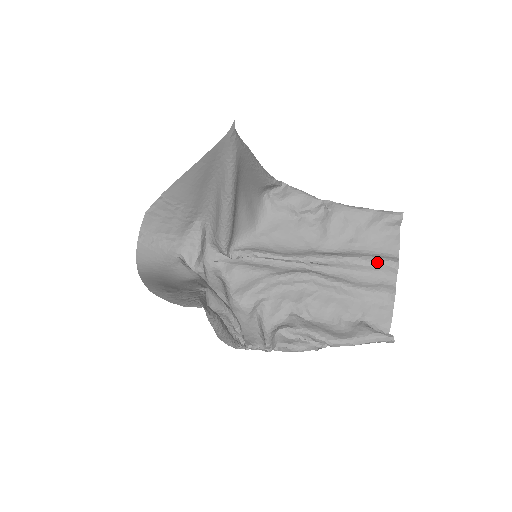
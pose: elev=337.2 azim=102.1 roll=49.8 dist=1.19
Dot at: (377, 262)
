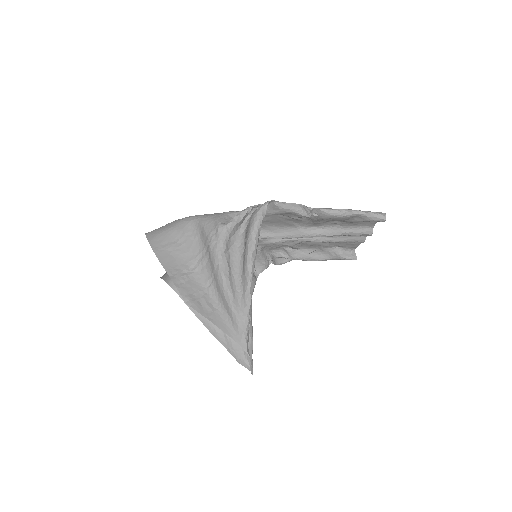
Dot at: occluded
